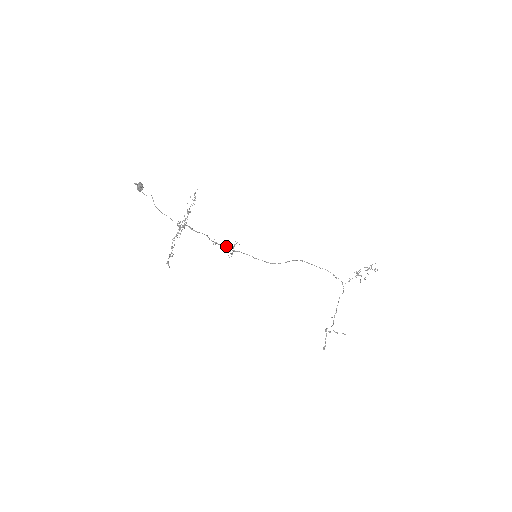
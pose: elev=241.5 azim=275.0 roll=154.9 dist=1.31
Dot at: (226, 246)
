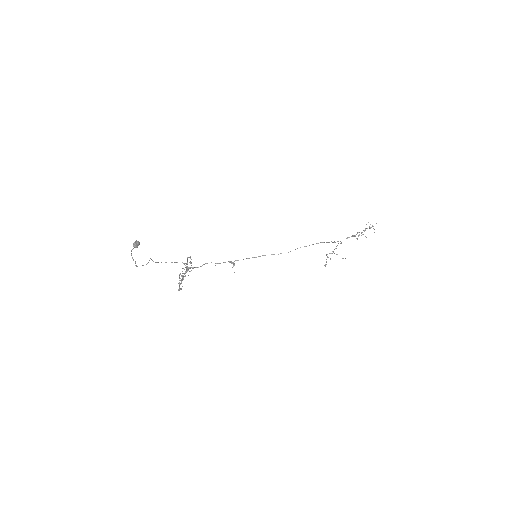
Dot at: occluded
